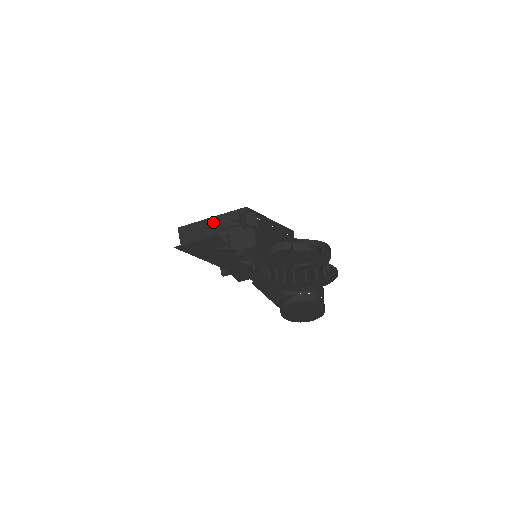
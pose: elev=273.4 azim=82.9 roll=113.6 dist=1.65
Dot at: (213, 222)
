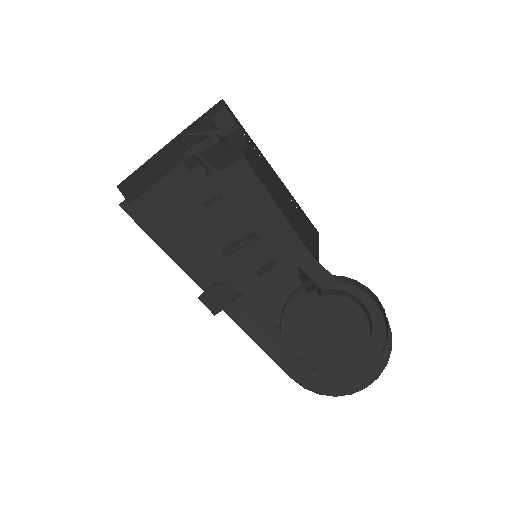
Dot at: (172, 149)
